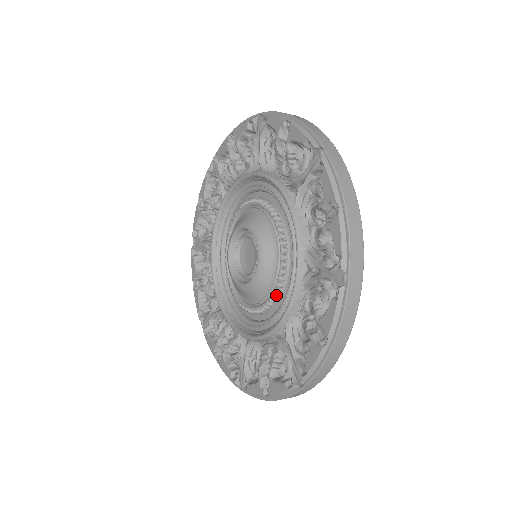
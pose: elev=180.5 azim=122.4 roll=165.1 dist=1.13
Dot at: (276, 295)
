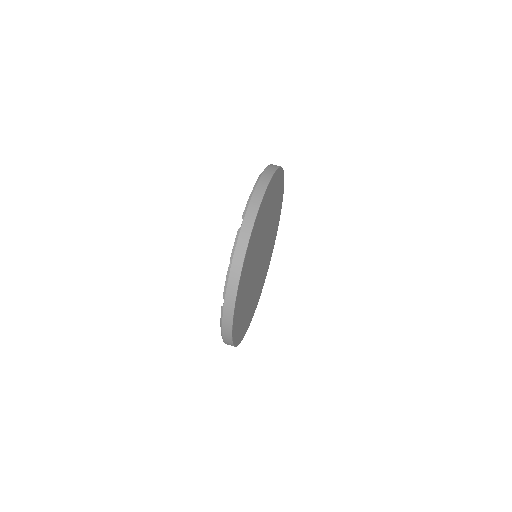
Dot at: occluded
